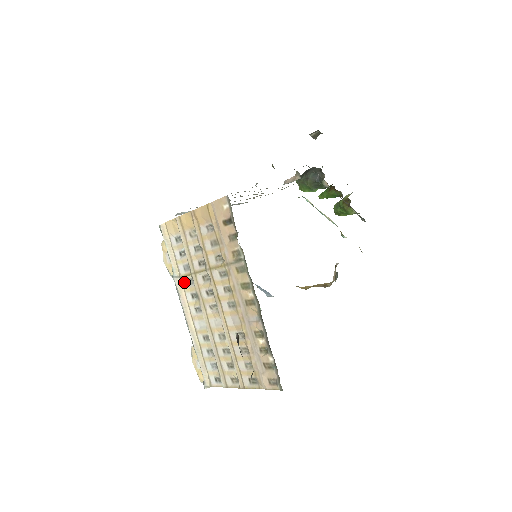
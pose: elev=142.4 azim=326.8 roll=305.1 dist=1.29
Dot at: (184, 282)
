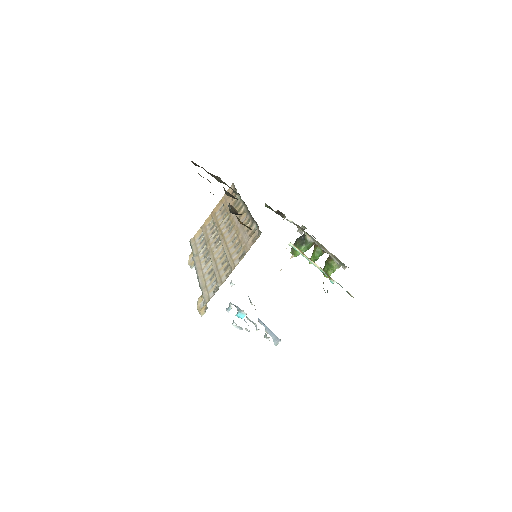
Dot at: (200, 254)
